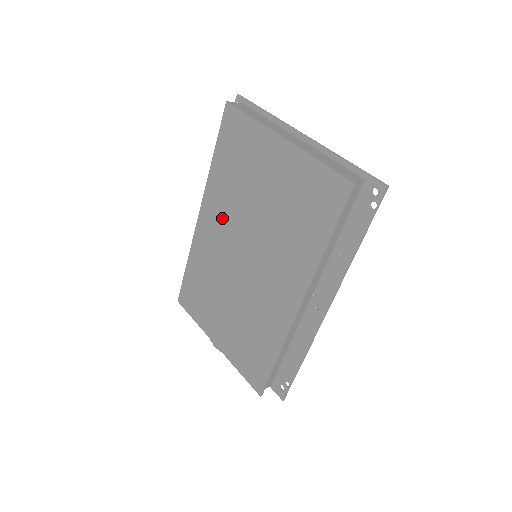
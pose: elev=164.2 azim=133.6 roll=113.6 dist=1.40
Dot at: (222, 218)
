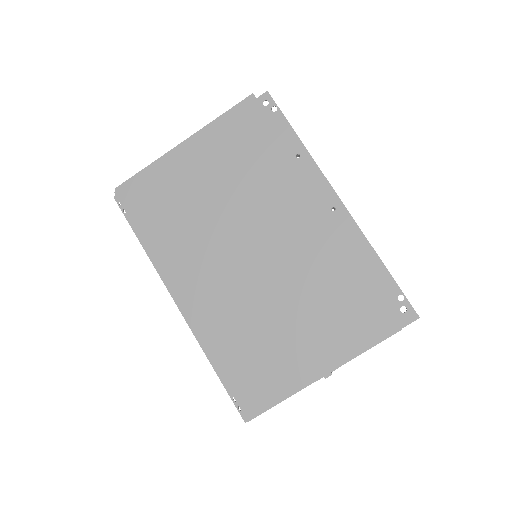
Dot at: (201, 262)
